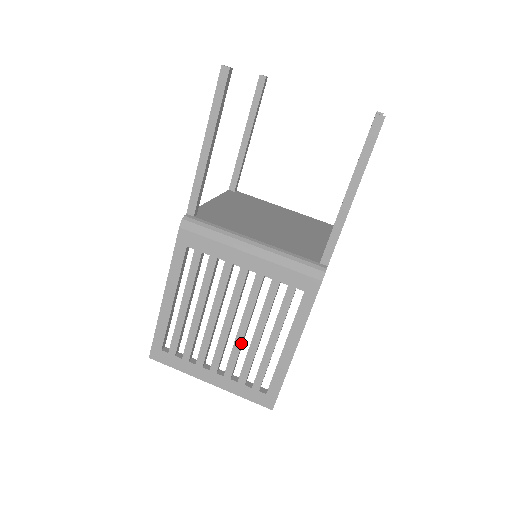
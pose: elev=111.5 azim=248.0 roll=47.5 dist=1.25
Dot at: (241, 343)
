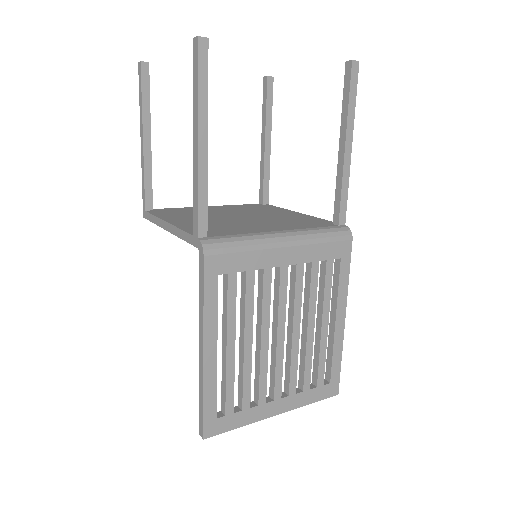
Dot at: (298, 348)
